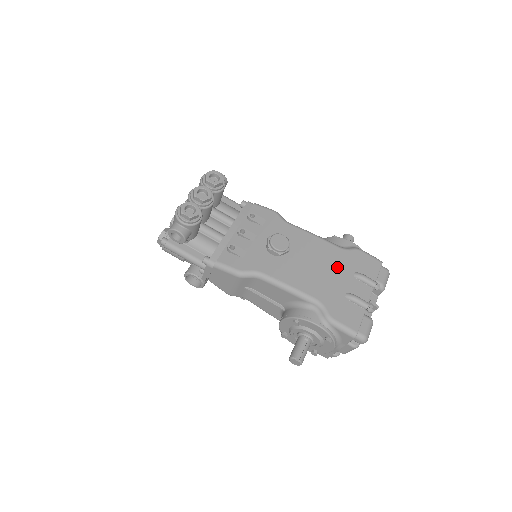
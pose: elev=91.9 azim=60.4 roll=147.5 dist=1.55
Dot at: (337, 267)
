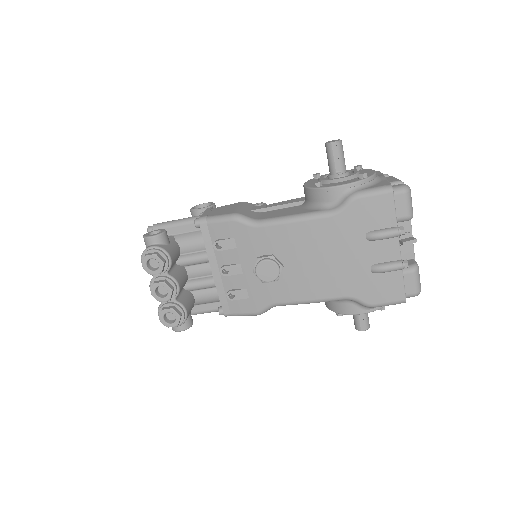
Dot at: (343, 244)
